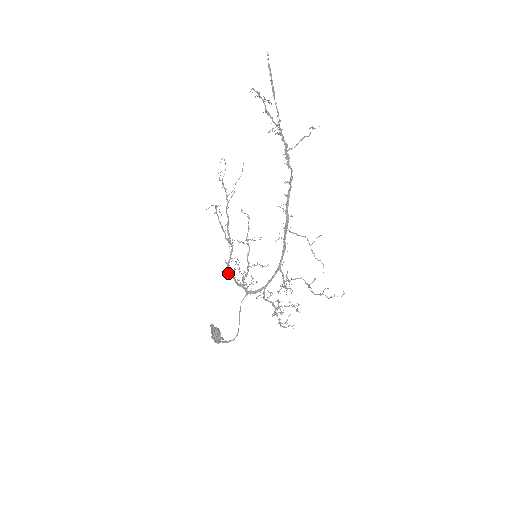
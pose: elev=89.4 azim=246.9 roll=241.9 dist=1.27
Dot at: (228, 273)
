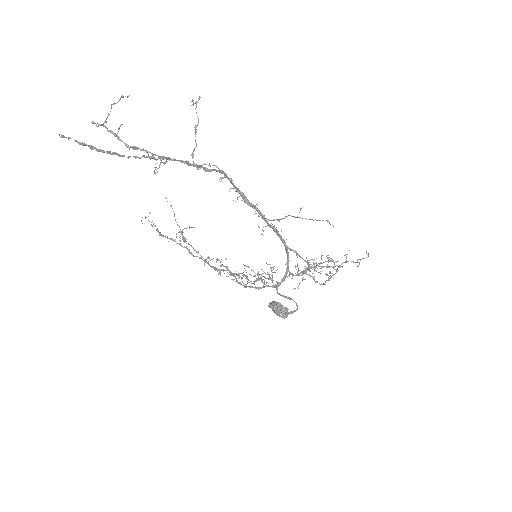
Dot at: (245, 287)
